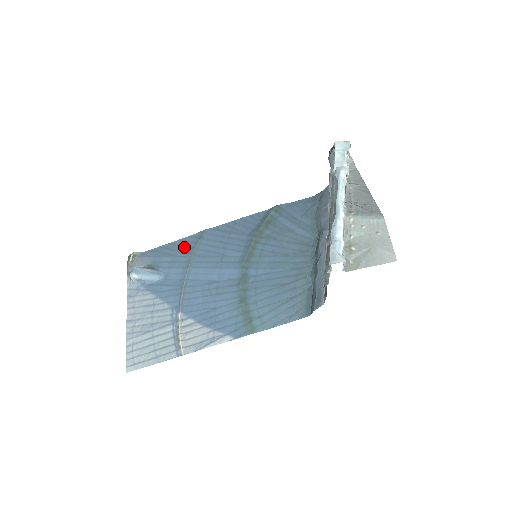
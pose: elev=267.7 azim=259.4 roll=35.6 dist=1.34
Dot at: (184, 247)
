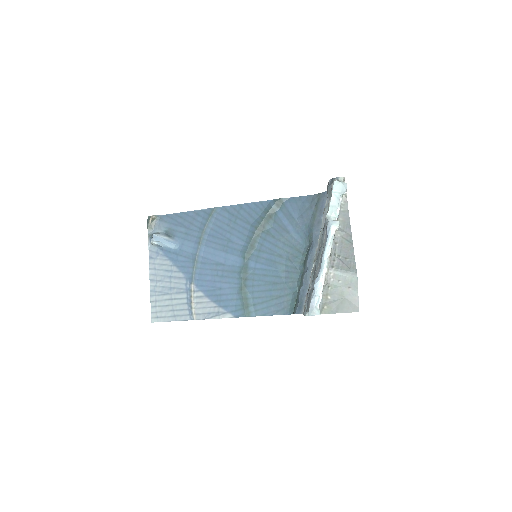
Dot at: (196, 221)
